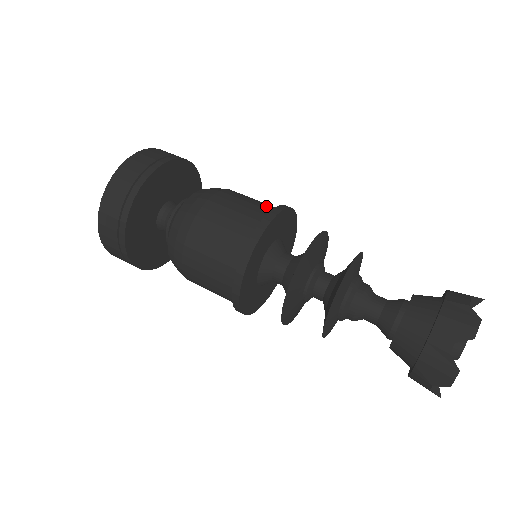
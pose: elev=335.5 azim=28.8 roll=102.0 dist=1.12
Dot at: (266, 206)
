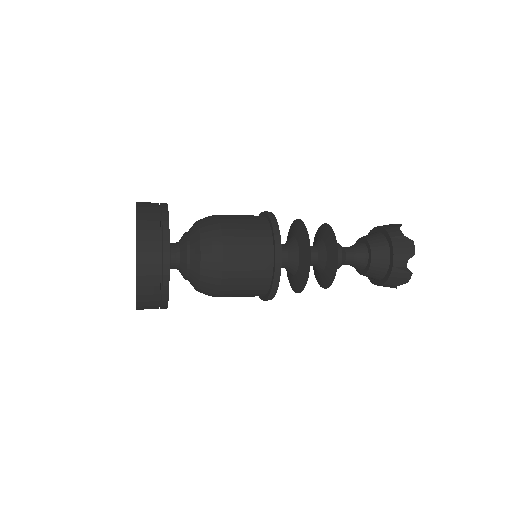
Dot at: (259, 220)
